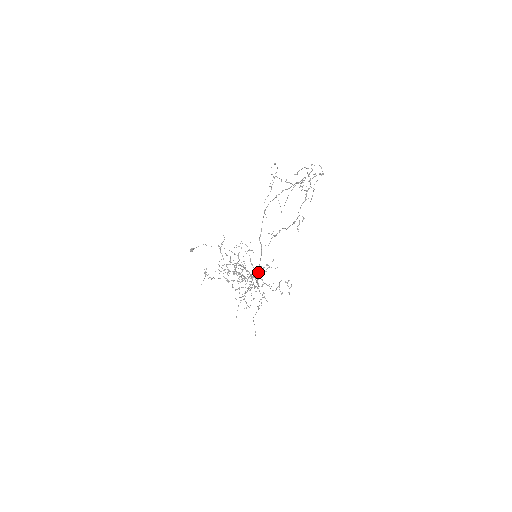
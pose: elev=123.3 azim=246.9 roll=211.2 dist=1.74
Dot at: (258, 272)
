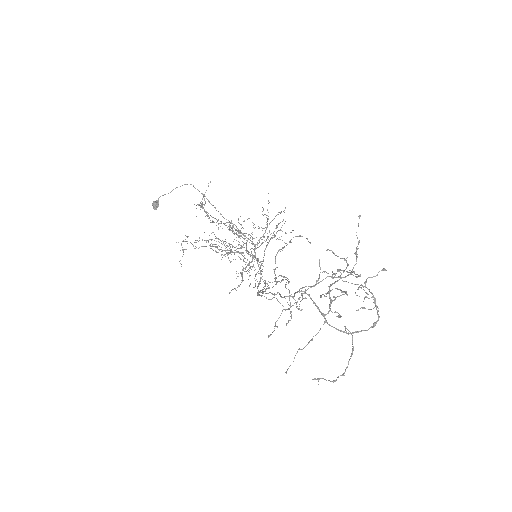
Dot at: occluded
